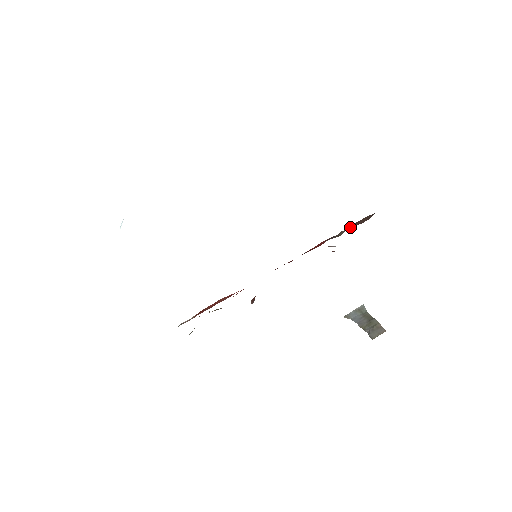
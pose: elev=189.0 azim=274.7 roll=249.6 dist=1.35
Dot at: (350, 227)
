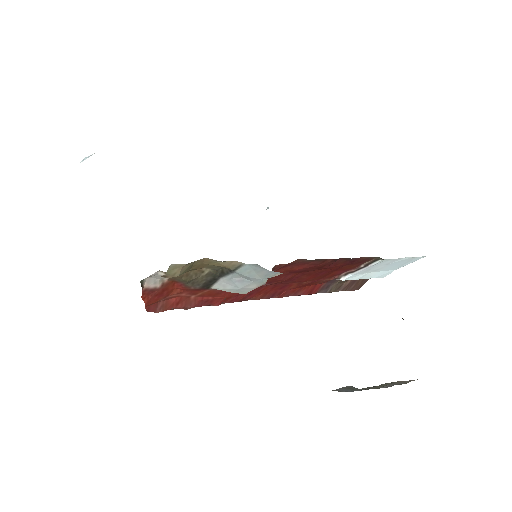
Dot at: (343, 287)
